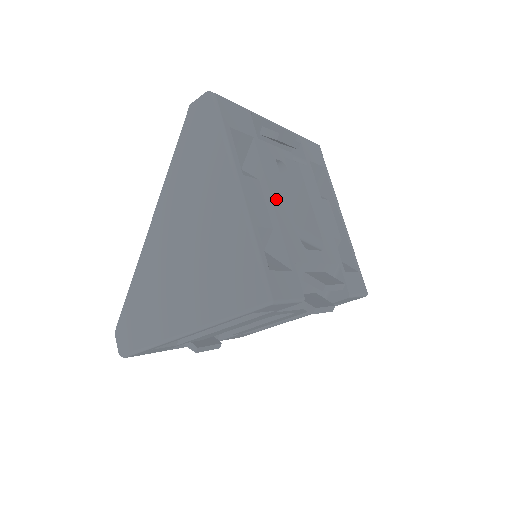
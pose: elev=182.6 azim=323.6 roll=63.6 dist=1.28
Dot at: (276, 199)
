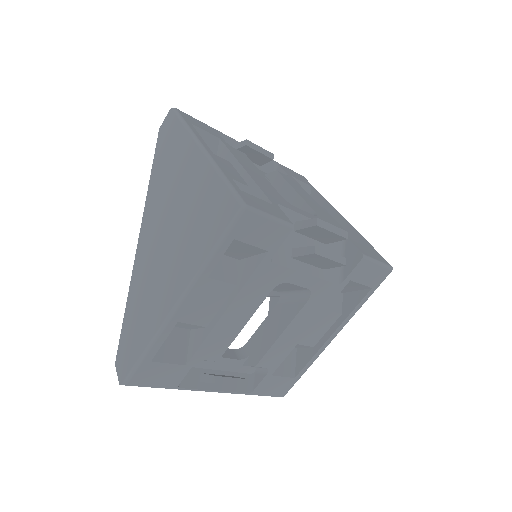
Dot at: (248, 169)
